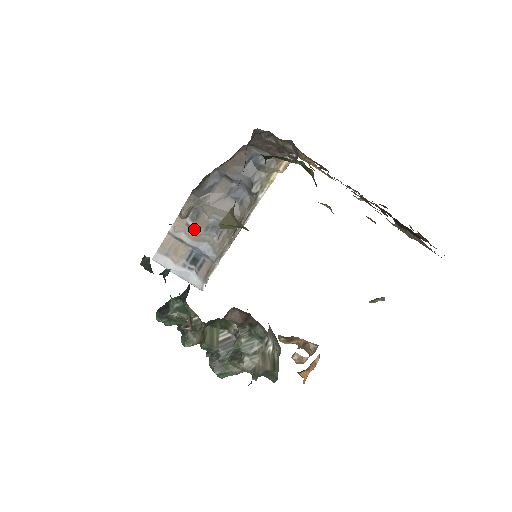
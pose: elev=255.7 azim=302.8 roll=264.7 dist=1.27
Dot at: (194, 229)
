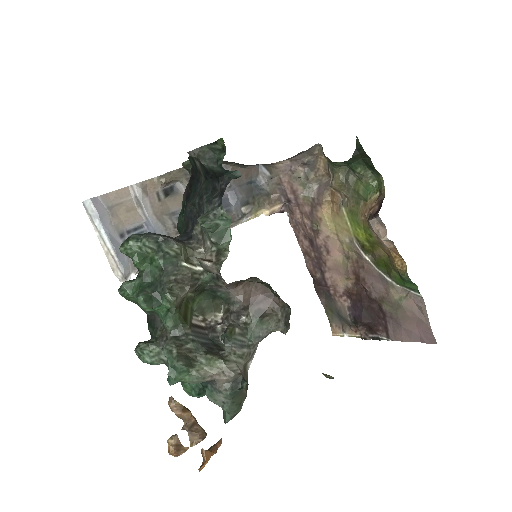
Dot at: (162, 203)
